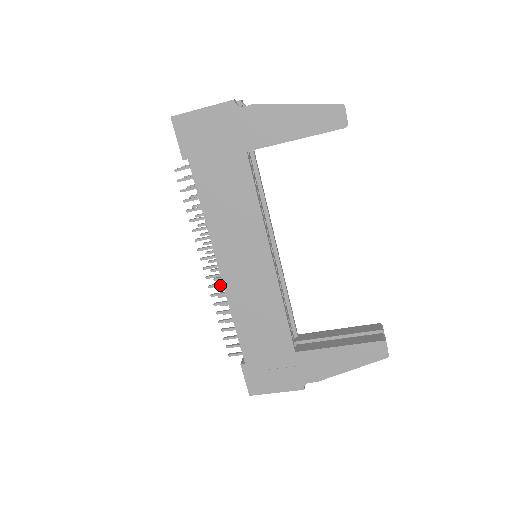
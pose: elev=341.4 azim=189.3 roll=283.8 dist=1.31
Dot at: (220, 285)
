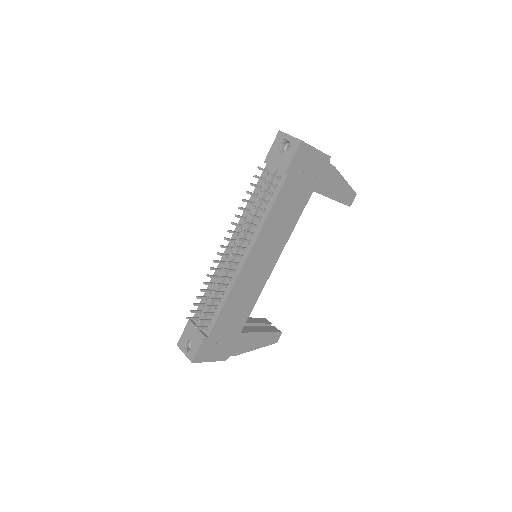
Dot at: (232, 271)
